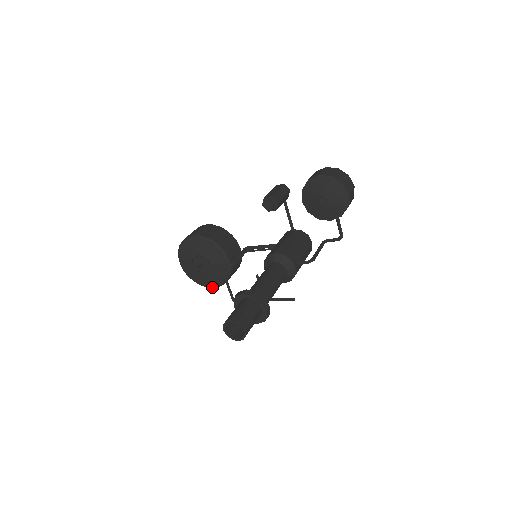
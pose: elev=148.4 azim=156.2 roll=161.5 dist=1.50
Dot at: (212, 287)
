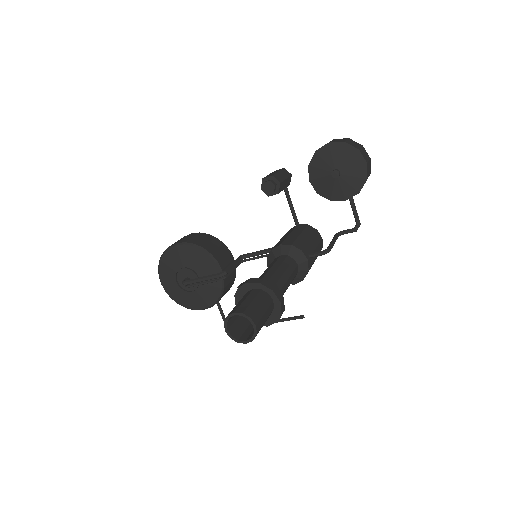
Dot at: (202, 309)
